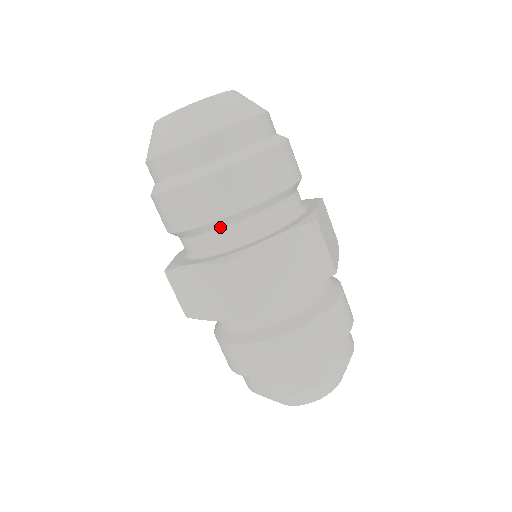
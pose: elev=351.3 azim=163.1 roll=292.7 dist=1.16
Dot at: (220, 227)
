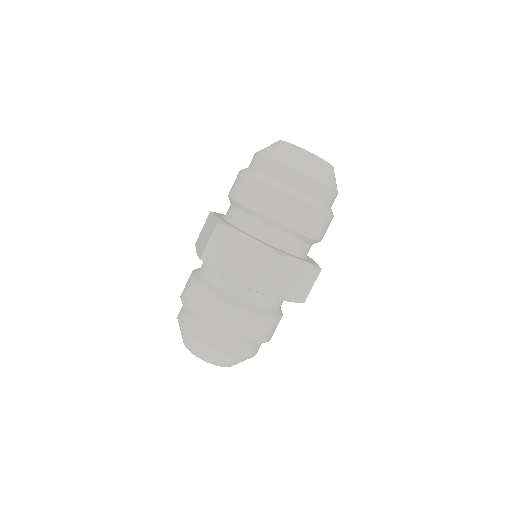
Dot at: (284, 232)
